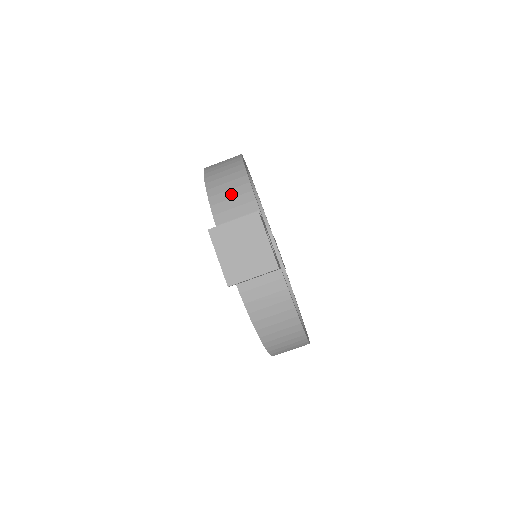
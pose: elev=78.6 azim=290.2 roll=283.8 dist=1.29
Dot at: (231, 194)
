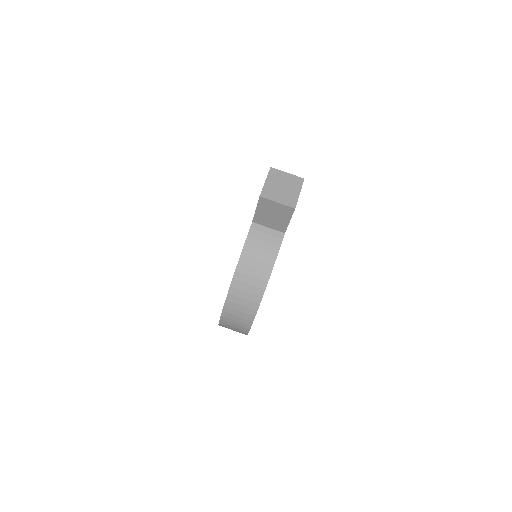
Dot at: occluded
